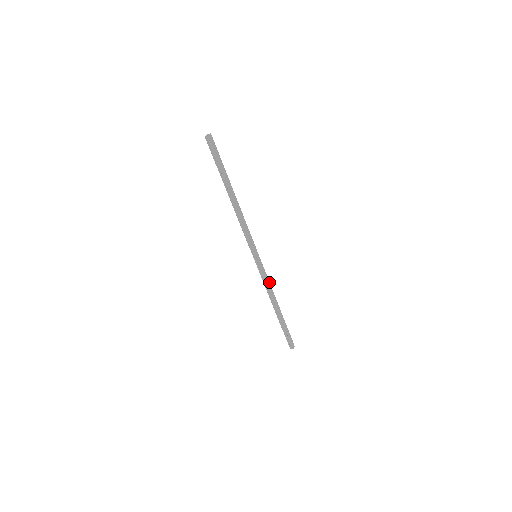
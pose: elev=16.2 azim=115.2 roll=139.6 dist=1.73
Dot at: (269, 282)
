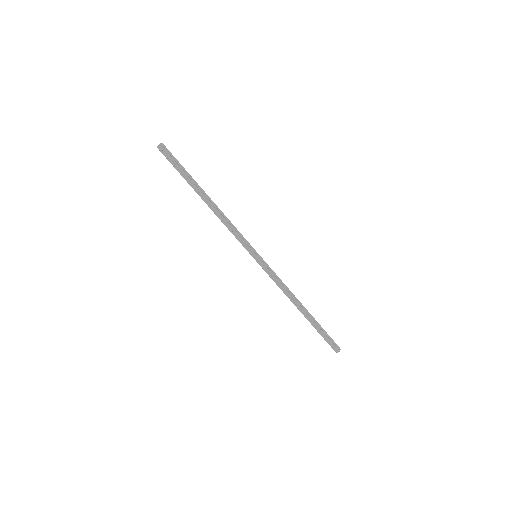
Dot at: occluded
